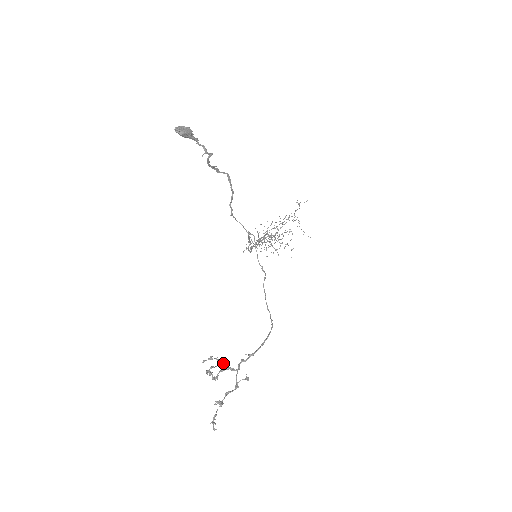
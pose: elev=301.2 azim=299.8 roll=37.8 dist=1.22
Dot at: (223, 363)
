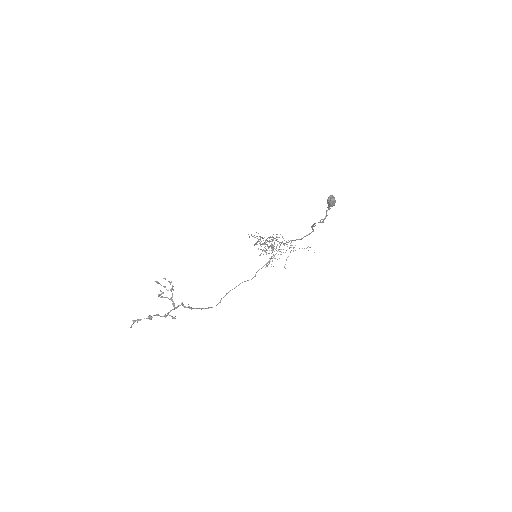
Dot at: occluded
